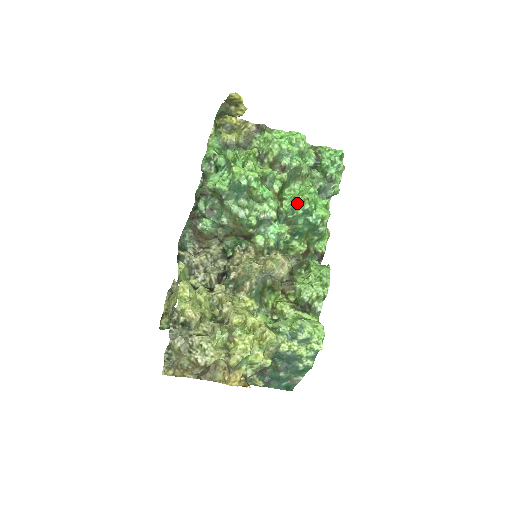
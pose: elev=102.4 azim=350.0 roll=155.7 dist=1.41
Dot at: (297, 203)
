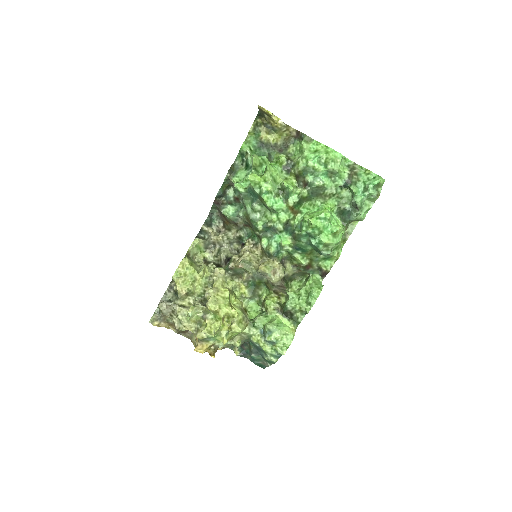
Dot at: (303, 223)
